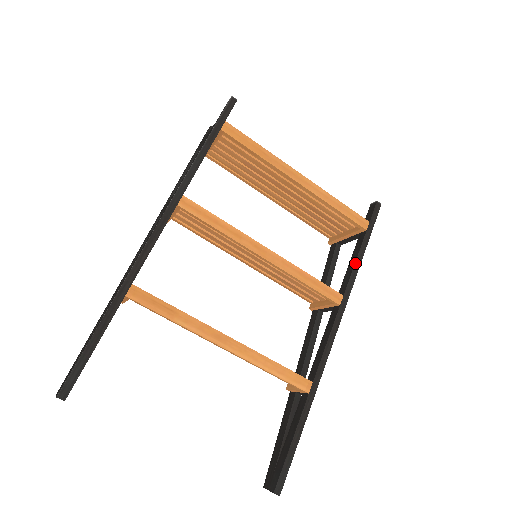
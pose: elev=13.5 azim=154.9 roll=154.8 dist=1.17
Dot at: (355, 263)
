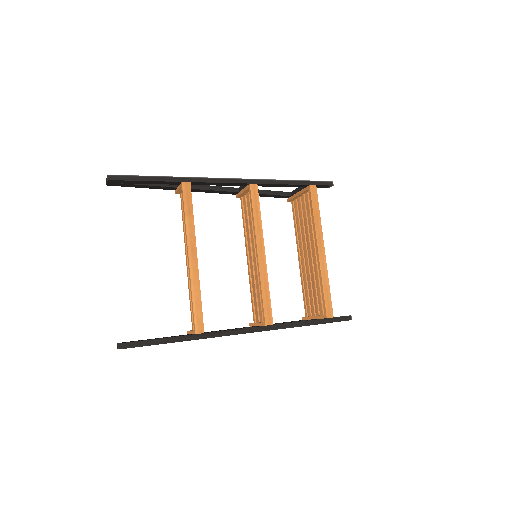
Dot at: (300, 322)
